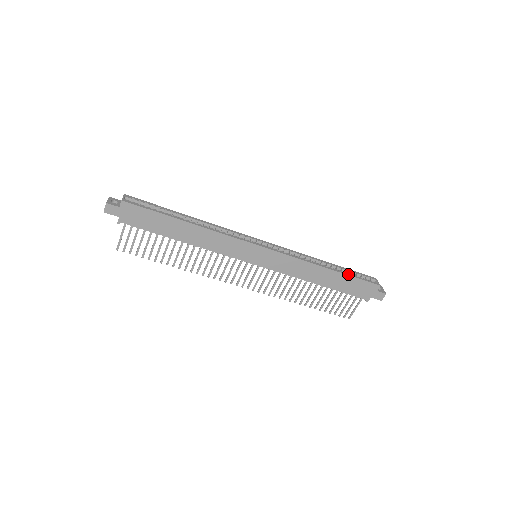
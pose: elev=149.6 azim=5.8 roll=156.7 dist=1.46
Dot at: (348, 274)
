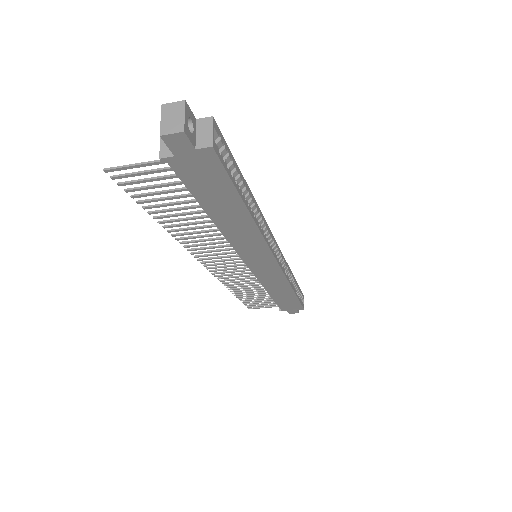
Dot at: occluded
